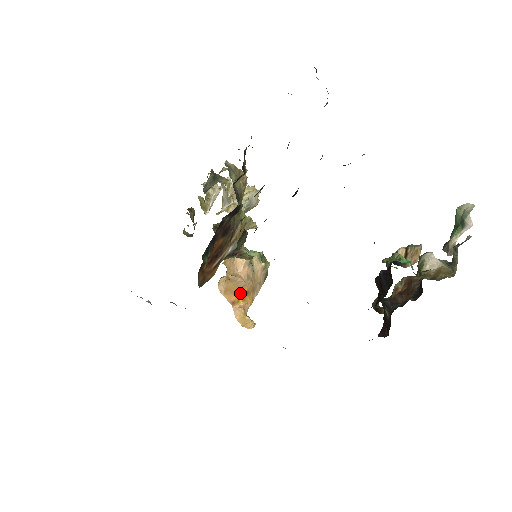
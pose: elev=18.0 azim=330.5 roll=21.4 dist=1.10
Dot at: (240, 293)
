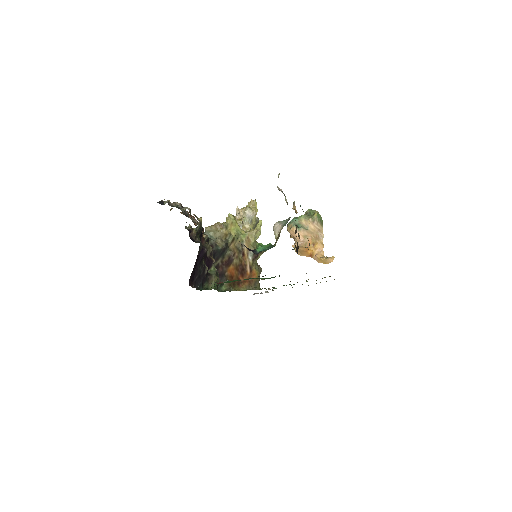
Dot at: (309, 248)
